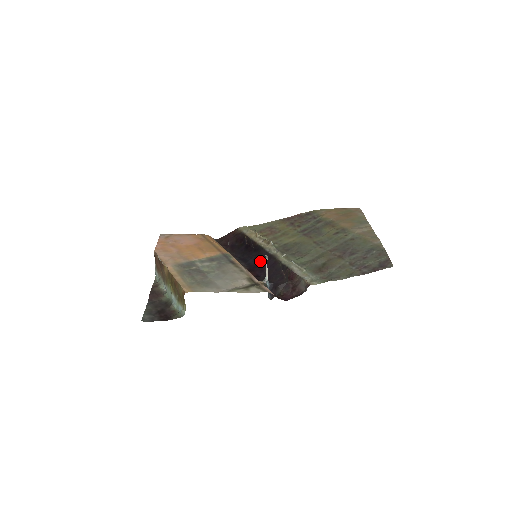
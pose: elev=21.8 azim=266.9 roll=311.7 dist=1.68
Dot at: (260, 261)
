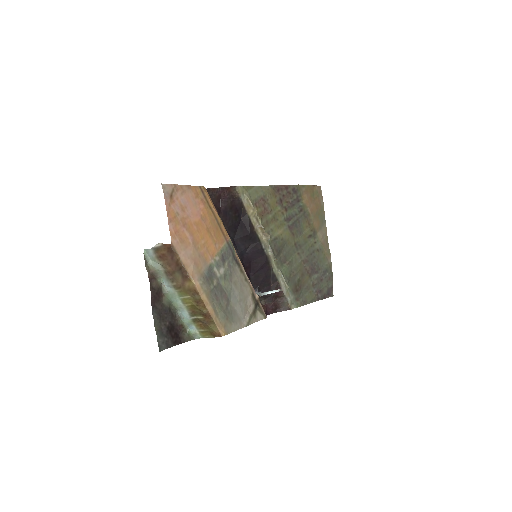
Dot at: (254, 258)
